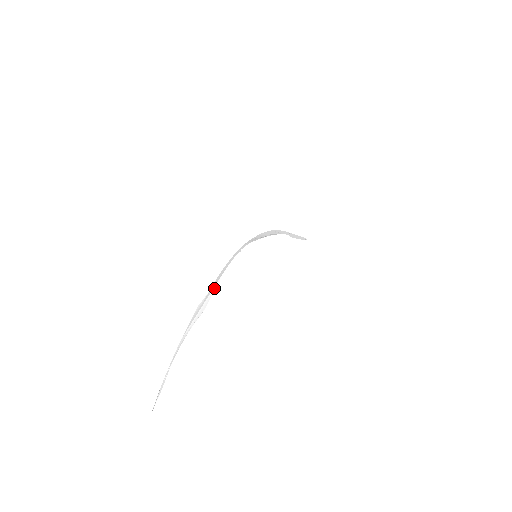
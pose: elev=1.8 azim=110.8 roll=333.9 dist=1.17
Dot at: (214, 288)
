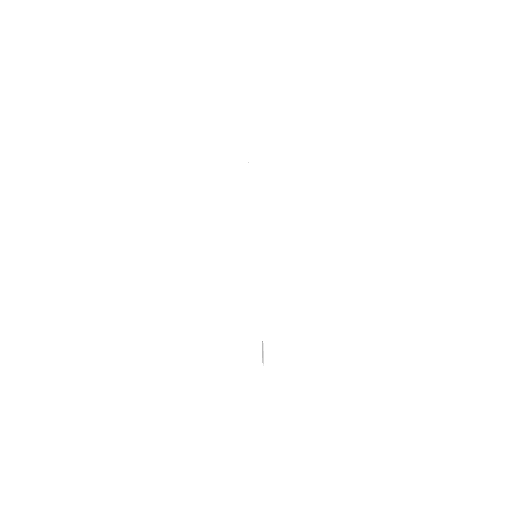
Dot at: occluded
